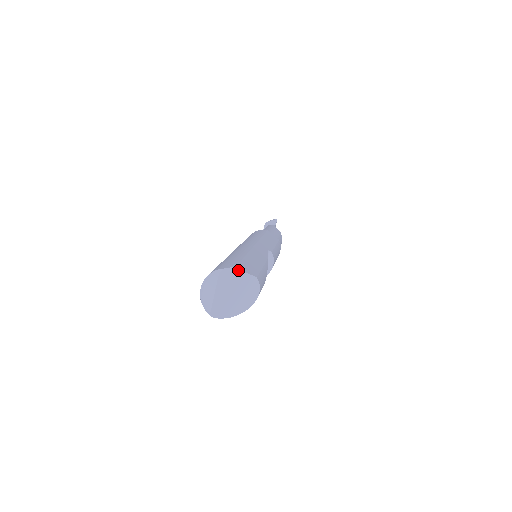
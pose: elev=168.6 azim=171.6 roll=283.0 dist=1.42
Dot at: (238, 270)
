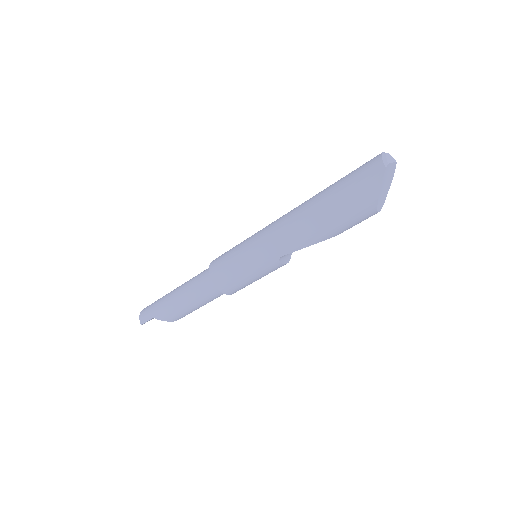
Dot at: occluded
